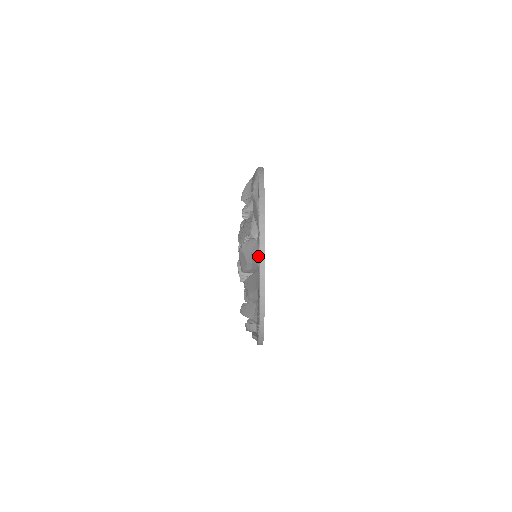
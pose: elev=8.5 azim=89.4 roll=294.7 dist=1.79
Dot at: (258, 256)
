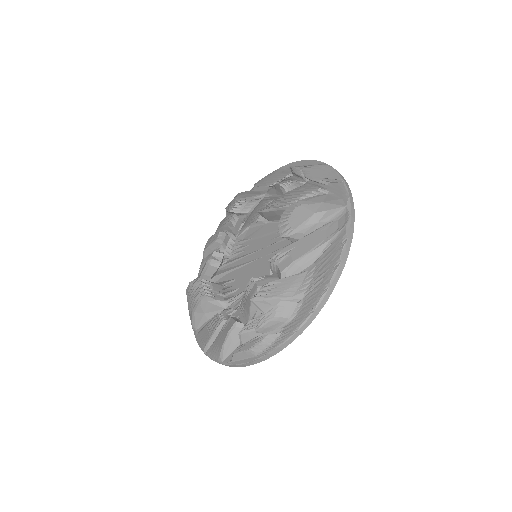
Dot at: (342, 200)
